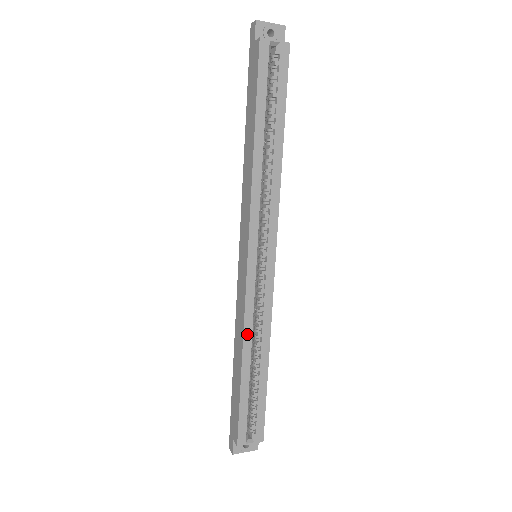
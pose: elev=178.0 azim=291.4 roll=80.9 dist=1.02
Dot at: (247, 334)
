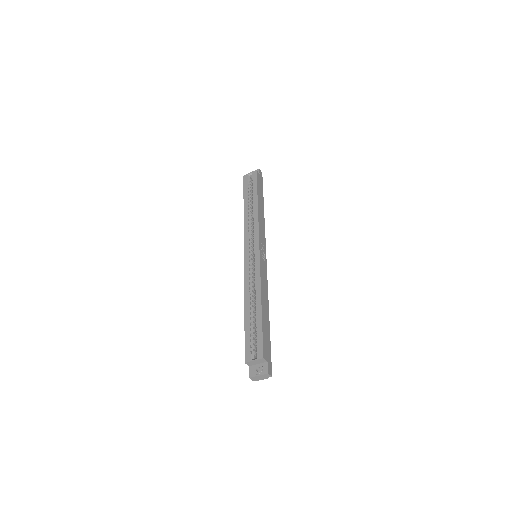
Dot at: (246, 290)
